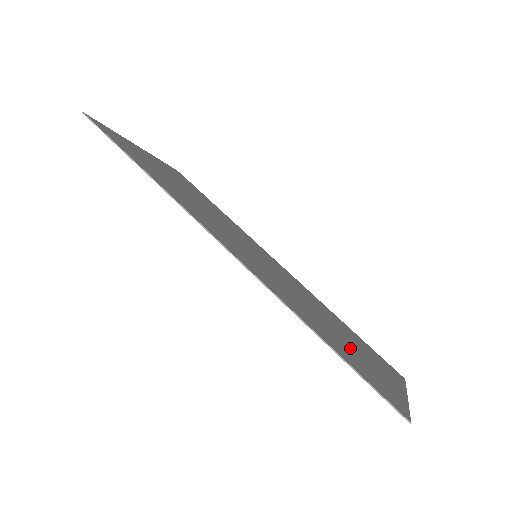
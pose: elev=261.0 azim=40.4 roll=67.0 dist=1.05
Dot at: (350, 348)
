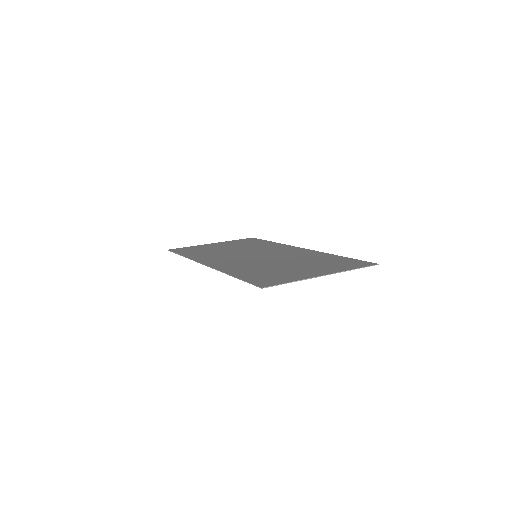
Dot at: (281, 271)
